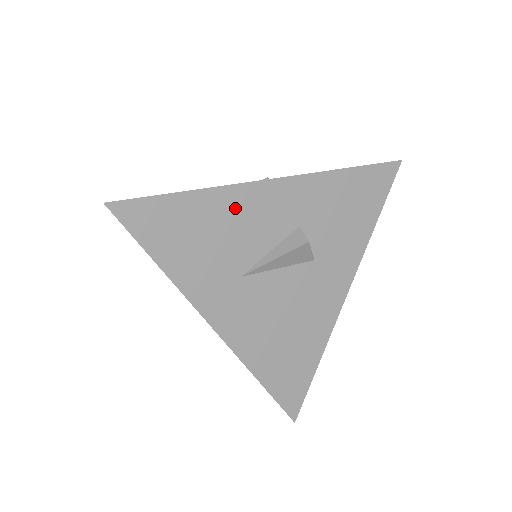
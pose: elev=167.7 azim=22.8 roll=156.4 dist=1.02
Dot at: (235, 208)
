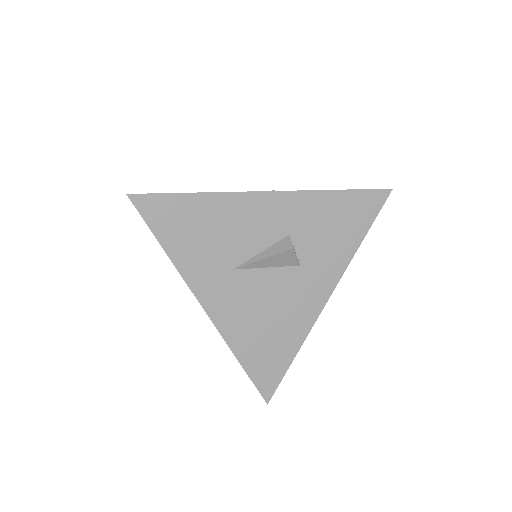
Dot at: (234, 212)
